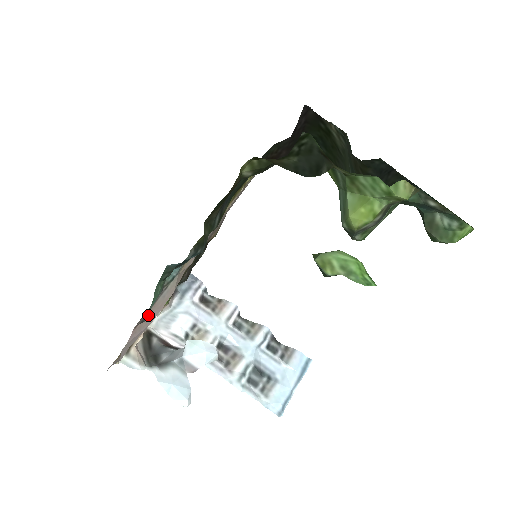
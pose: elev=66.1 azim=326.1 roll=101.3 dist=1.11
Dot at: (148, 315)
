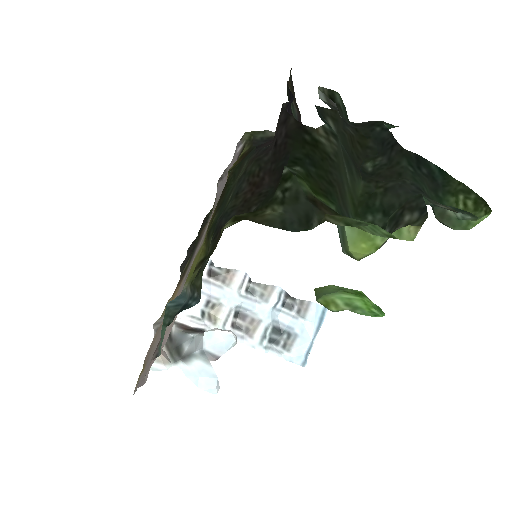
Dot at: occluded
